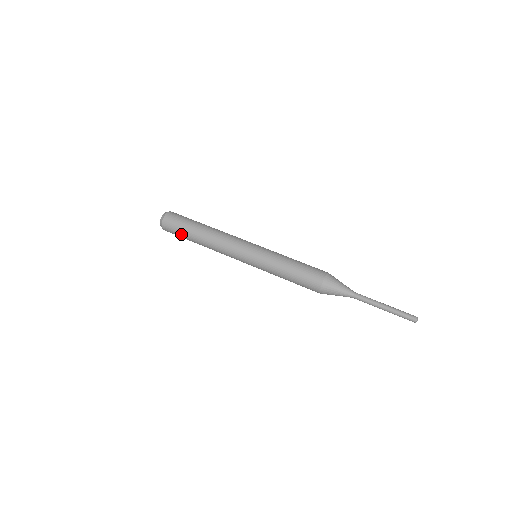
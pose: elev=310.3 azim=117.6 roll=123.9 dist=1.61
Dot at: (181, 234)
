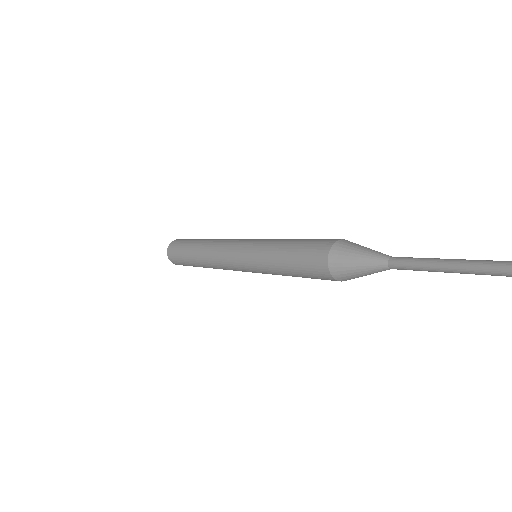
Dot at: (183, 245)
